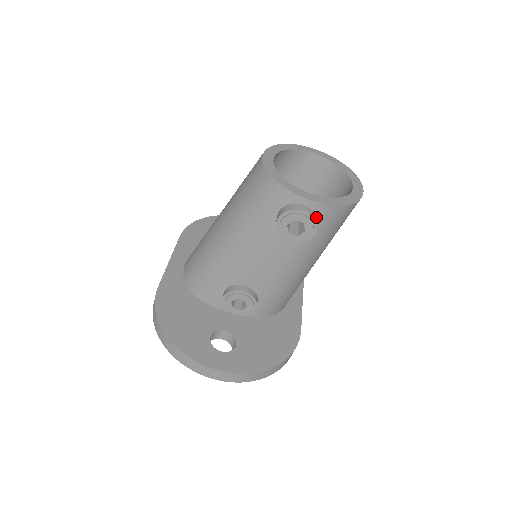
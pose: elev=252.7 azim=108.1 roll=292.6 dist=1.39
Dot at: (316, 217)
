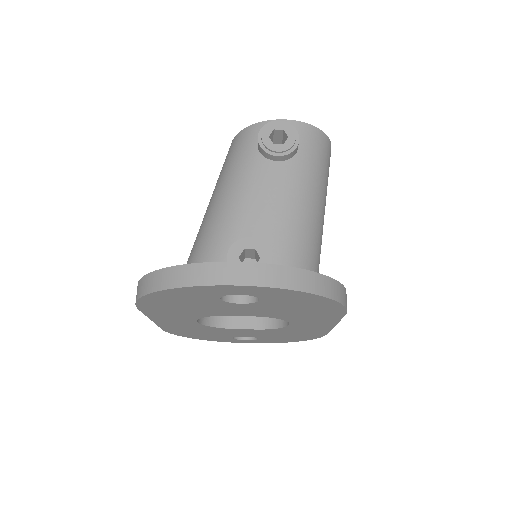
Dot at: occluded
